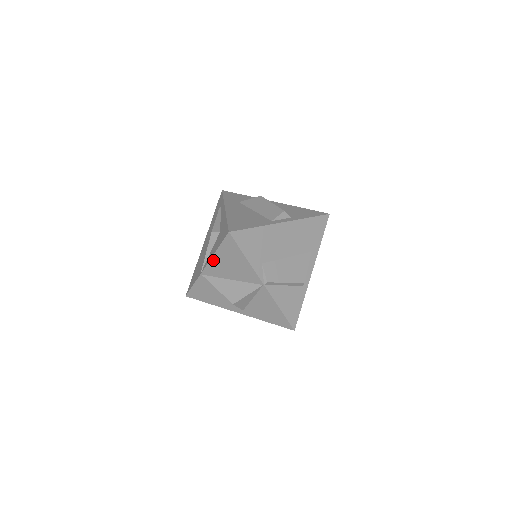
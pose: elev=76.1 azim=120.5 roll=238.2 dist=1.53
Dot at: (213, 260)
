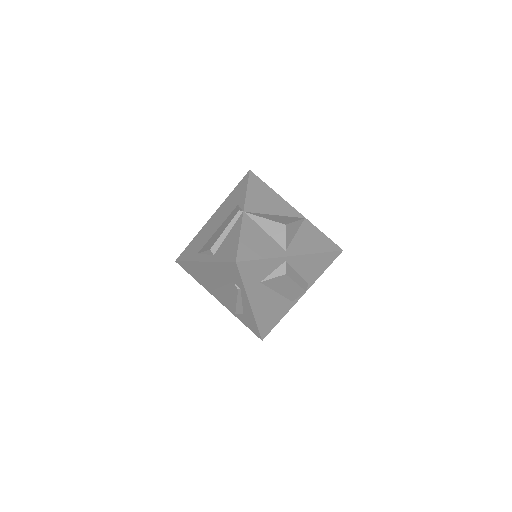
Dot at: occluded
